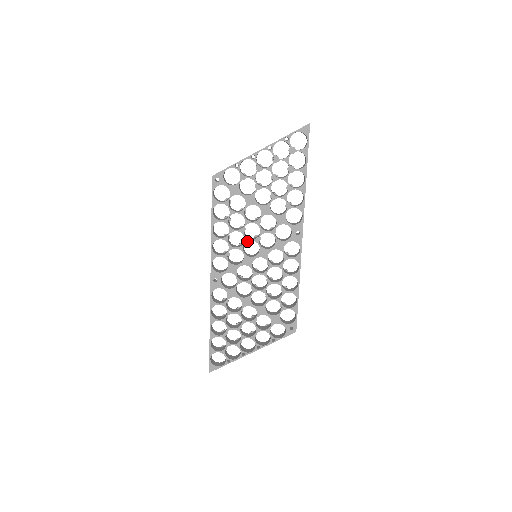
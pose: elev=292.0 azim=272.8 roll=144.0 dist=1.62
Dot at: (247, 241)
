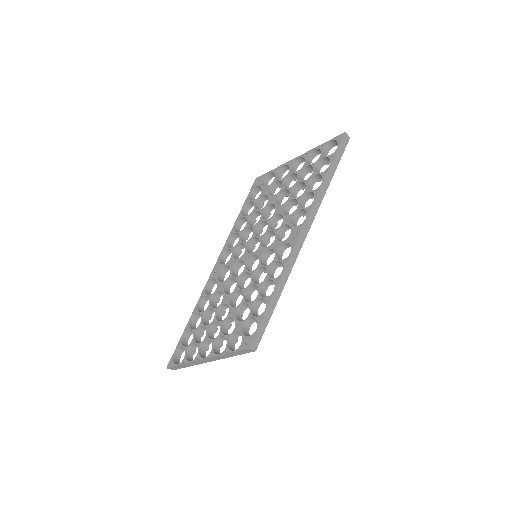
Dot at: (253, 237)
